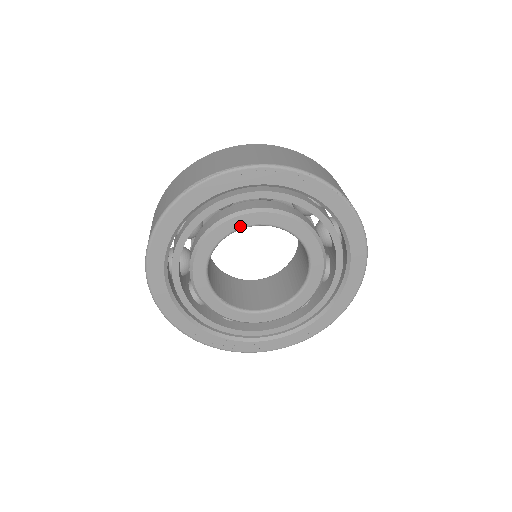
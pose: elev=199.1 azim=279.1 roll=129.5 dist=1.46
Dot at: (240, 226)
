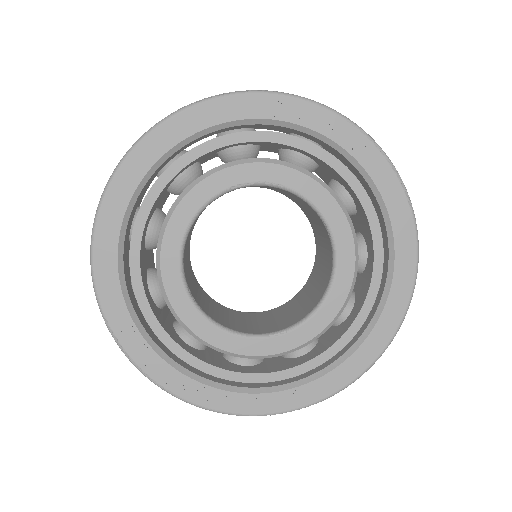
Dot at: (256, 179)
